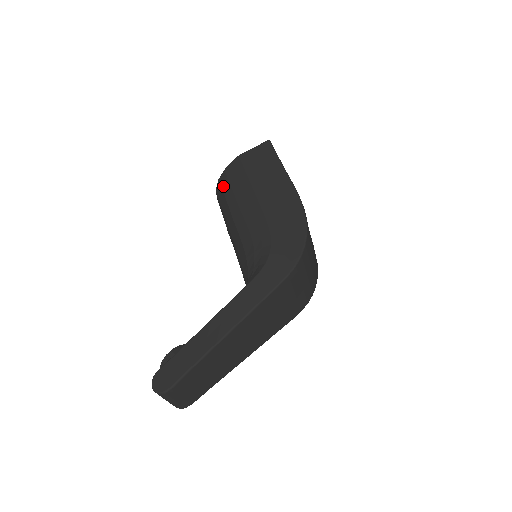
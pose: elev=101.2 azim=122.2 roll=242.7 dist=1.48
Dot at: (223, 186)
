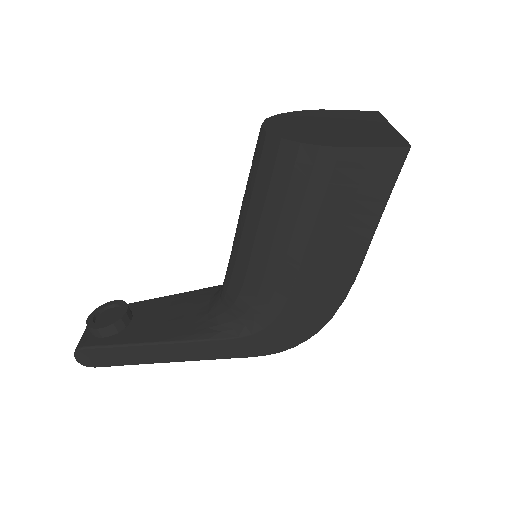
Dot at: (279, 166)
